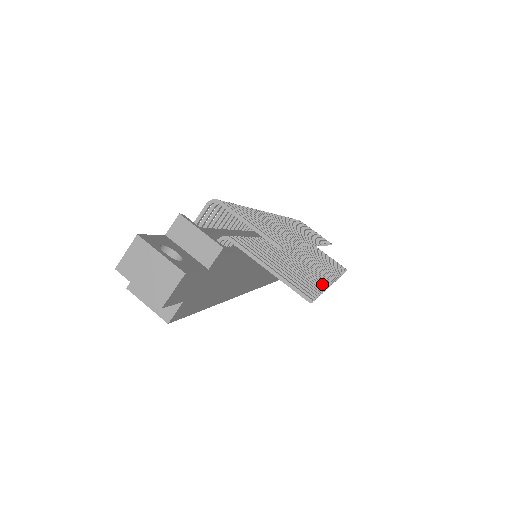
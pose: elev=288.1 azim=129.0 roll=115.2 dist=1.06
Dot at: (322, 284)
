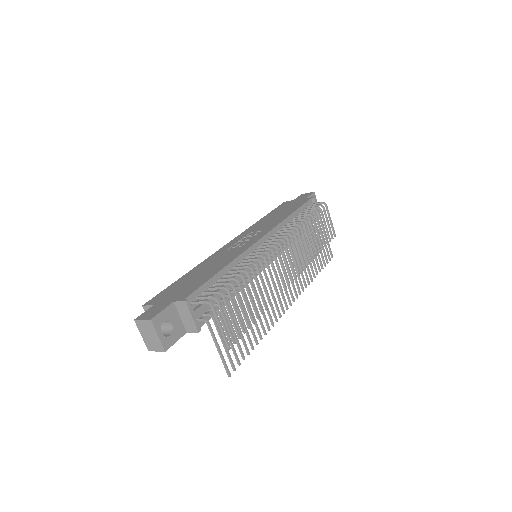
Dot at: (264, 332)
